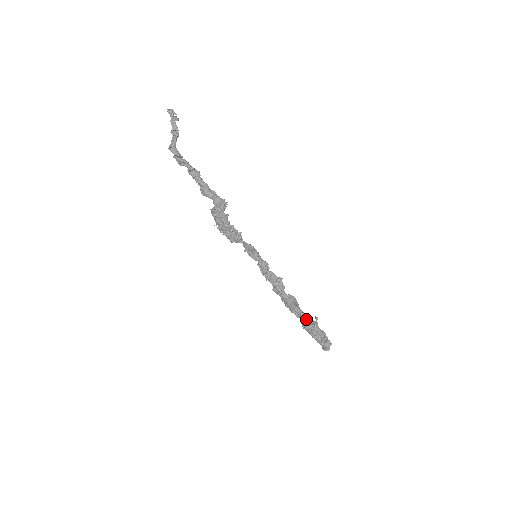
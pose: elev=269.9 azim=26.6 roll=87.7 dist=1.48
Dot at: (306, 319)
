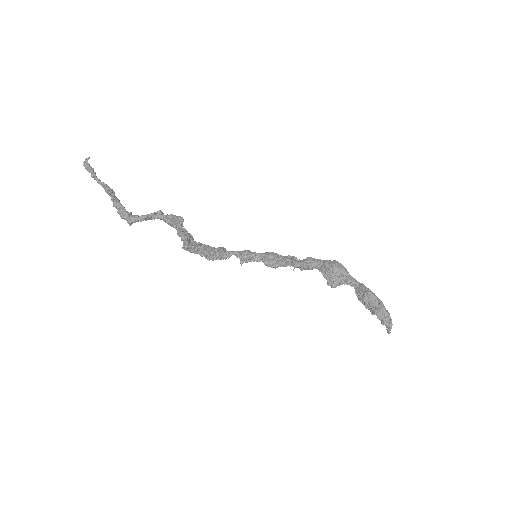
Dot at: (355, 291)
